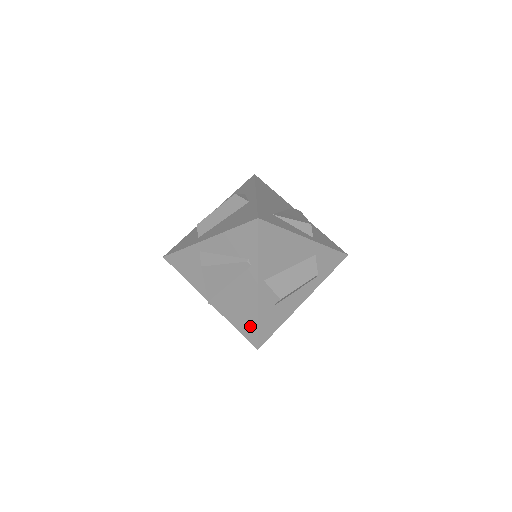
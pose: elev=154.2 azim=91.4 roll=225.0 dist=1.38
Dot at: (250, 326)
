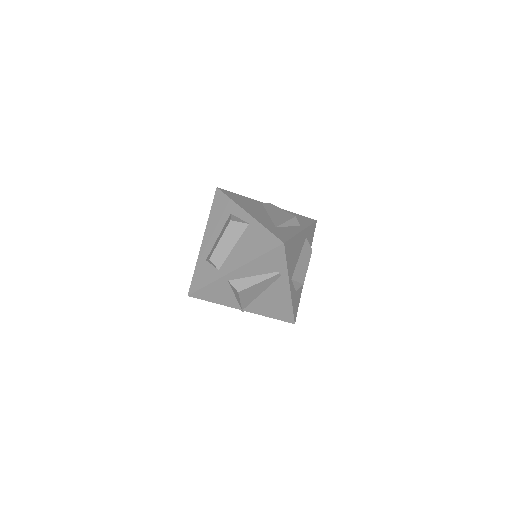
Dot at: (286, 312)
